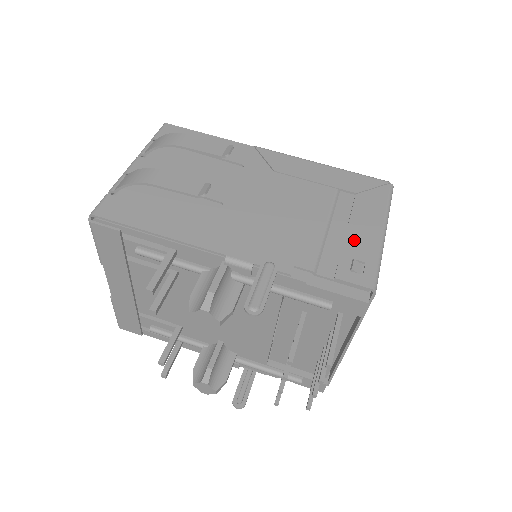
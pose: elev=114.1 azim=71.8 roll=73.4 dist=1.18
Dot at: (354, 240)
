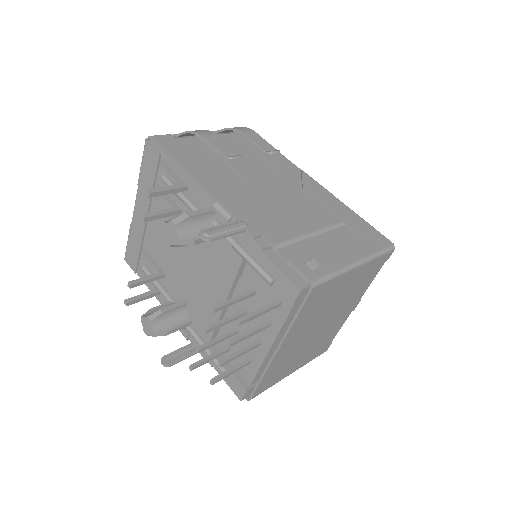
Dot at: (326, 251)
